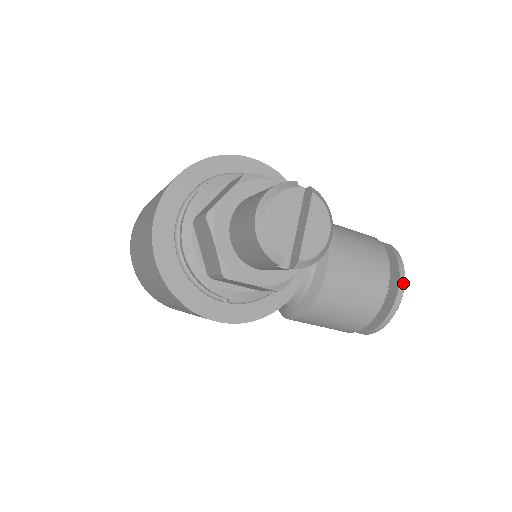
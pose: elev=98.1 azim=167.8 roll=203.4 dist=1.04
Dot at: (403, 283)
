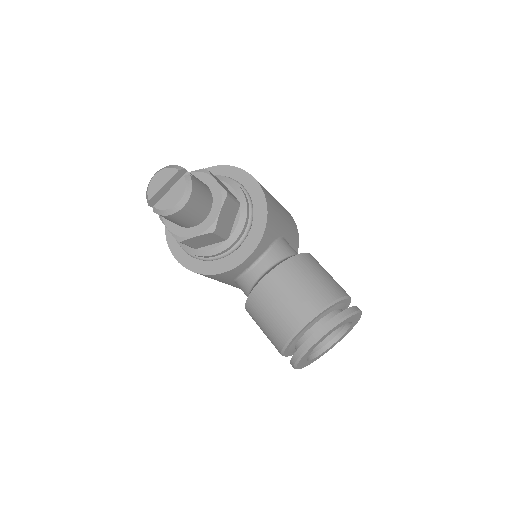
Dot at: (320, 333)
